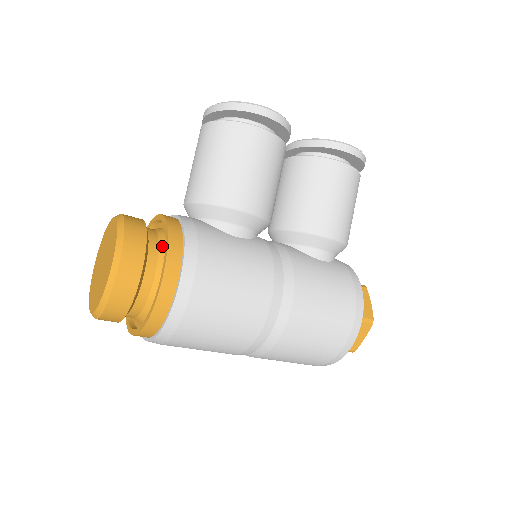
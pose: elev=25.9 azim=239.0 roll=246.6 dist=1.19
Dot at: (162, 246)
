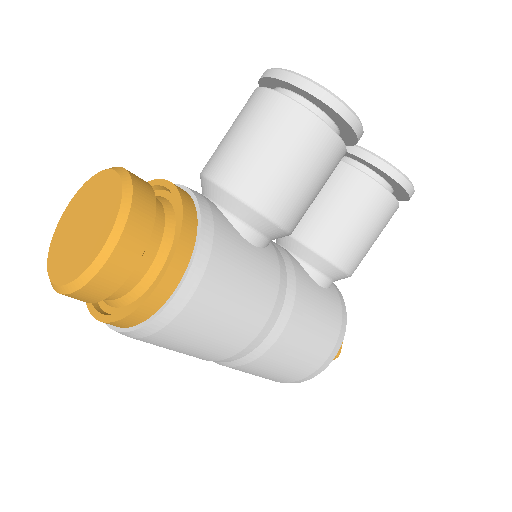
Dot at: (167, 236)
